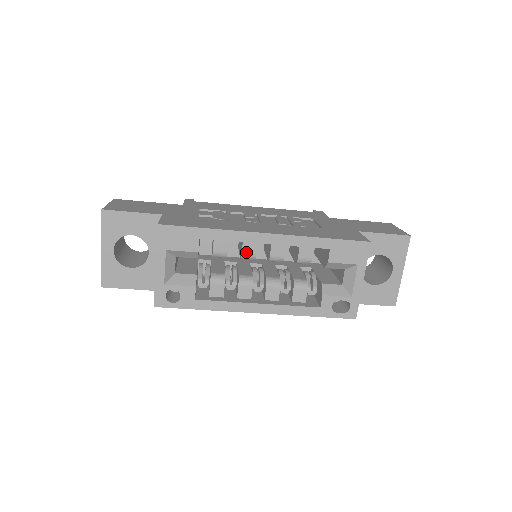
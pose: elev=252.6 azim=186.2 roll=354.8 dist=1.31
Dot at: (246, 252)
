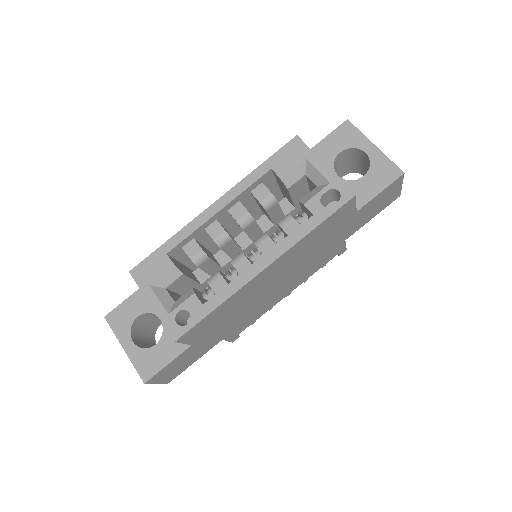
Dot at: (215, 236)
